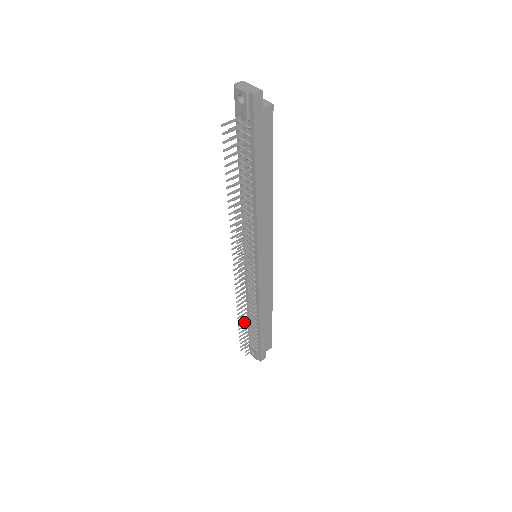
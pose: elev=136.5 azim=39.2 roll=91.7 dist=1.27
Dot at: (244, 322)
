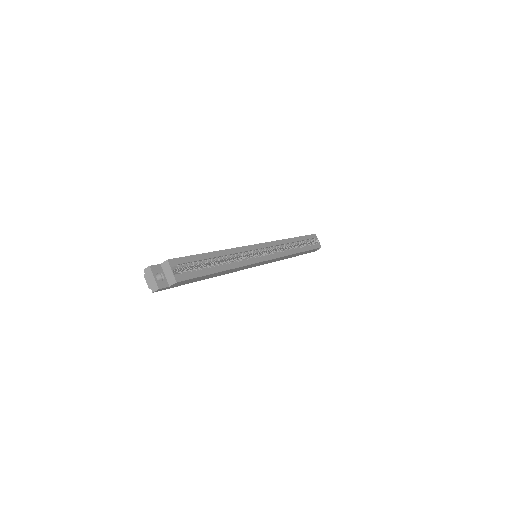
Dot at: occluded
